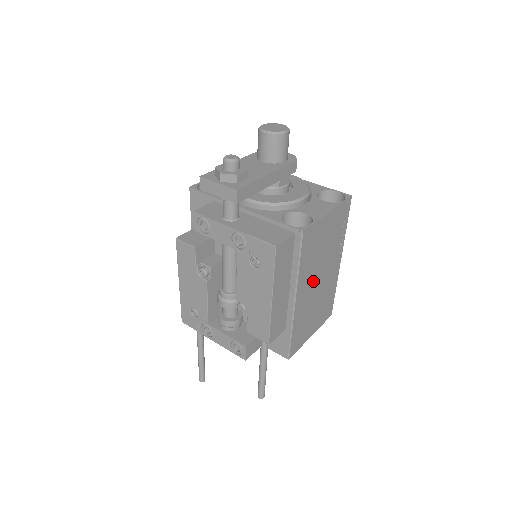
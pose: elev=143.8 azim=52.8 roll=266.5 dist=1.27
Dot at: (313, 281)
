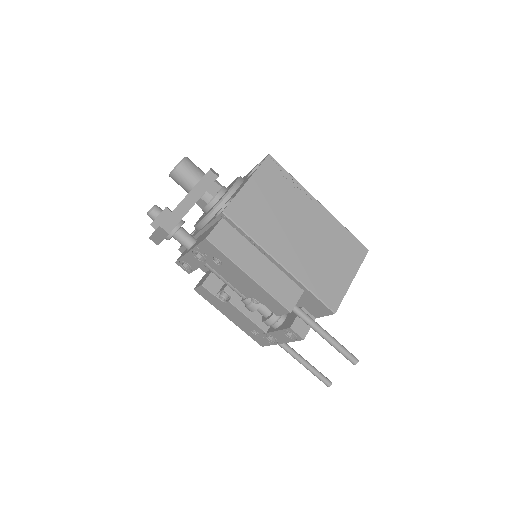
Dot at: (291, 238)
